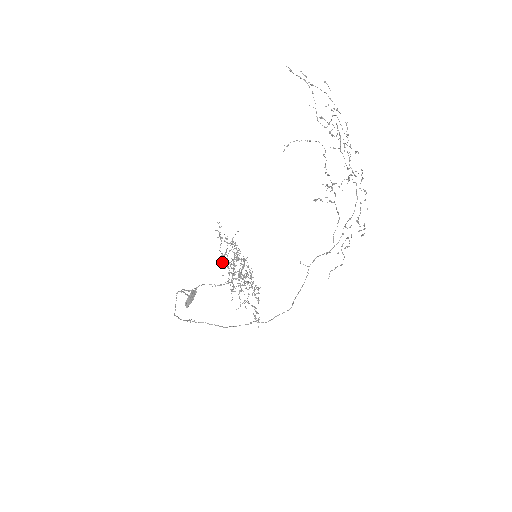
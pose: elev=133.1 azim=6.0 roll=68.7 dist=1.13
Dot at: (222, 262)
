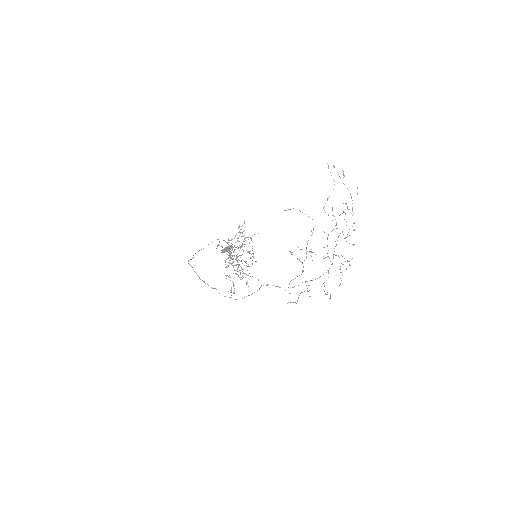
Dot at: occluded
